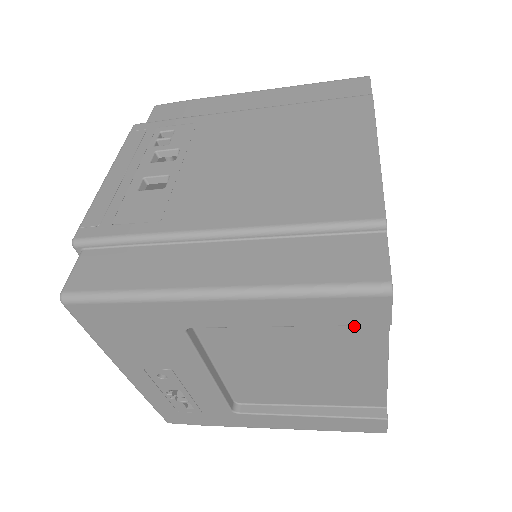
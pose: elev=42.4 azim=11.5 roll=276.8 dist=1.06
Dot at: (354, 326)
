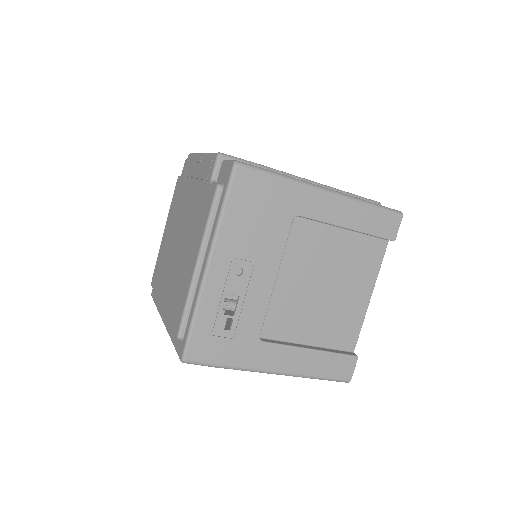
Dot at: (370, 249)
